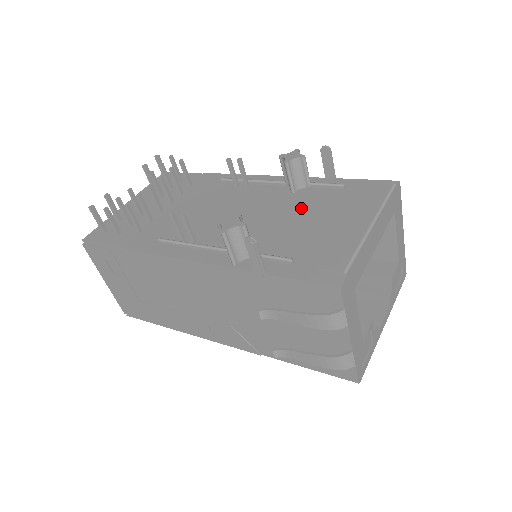
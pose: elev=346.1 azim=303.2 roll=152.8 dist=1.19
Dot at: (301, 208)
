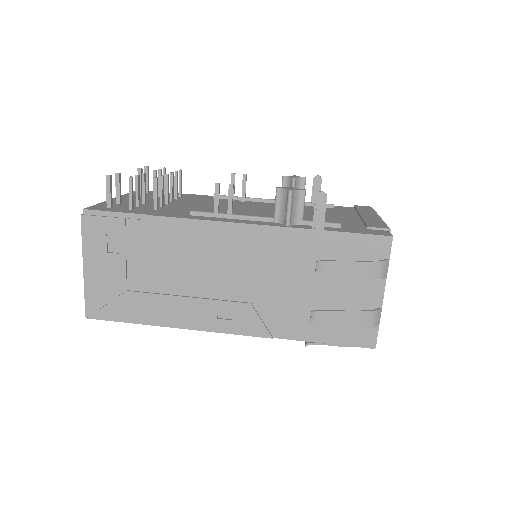
Dot at: (310, 211)
